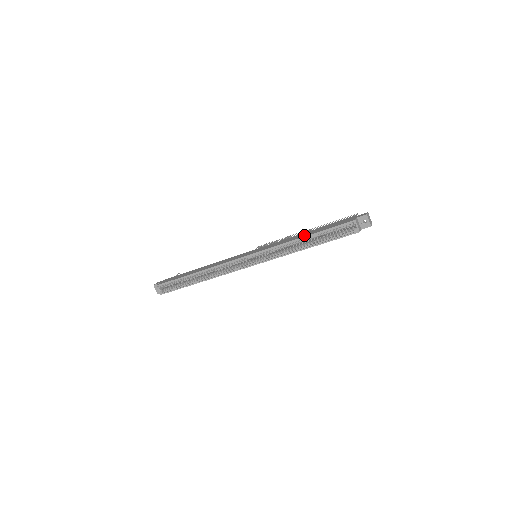
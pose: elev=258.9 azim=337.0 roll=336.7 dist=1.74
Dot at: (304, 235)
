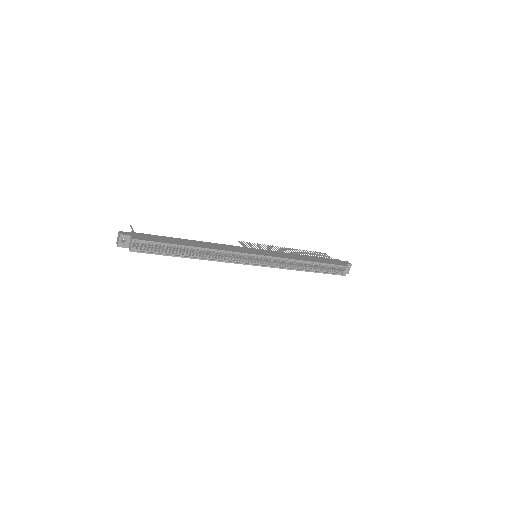
Dot at: (309, 259)
